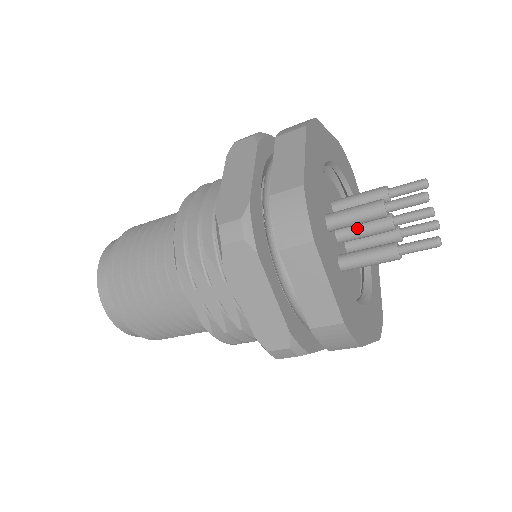
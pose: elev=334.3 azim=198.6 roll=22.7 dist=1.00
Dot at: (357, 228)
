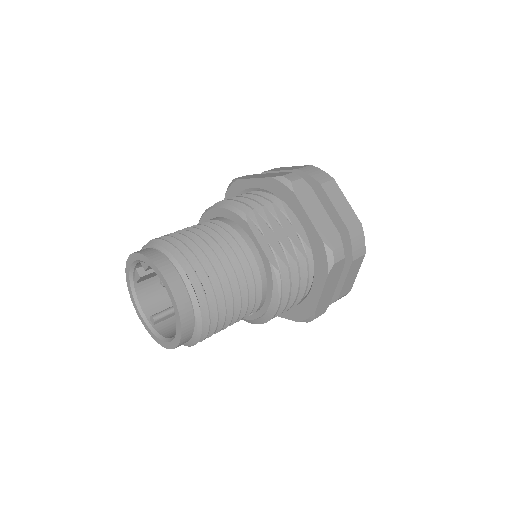
Dot at: occluded
